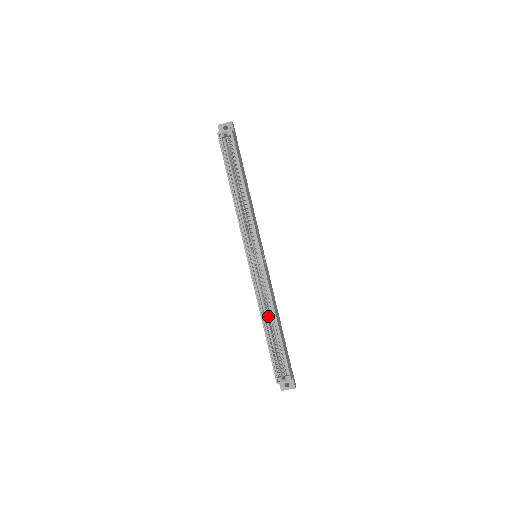
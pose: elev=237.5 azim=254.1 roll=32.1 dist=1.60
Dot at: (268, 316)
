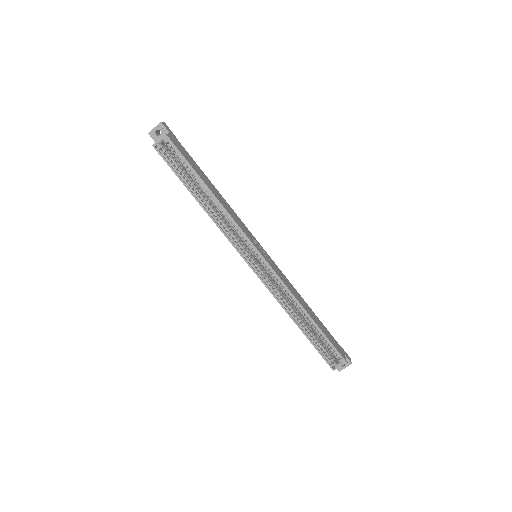
Dot at: (295, 310)
